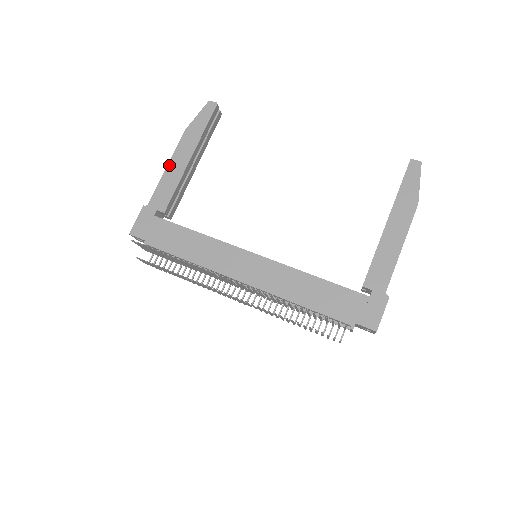
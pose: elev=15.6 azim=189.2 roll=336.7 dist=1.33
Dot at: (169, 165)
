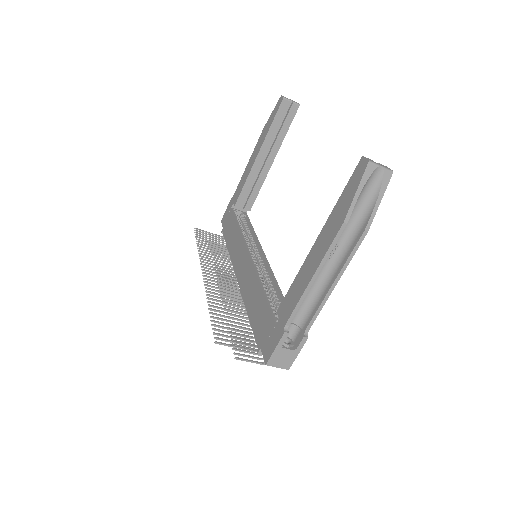
Dot at: (248, 163)
